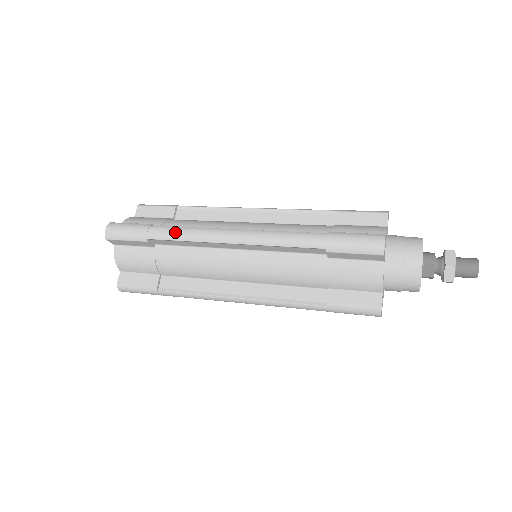
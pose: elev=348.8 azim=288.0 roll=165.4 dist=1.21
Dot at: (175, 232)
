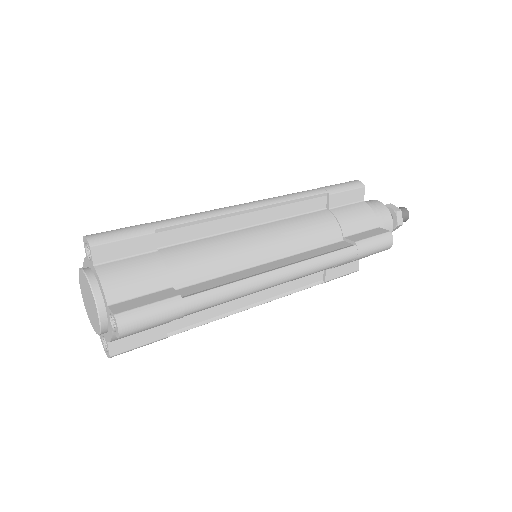
Dot at: (221, 297)
